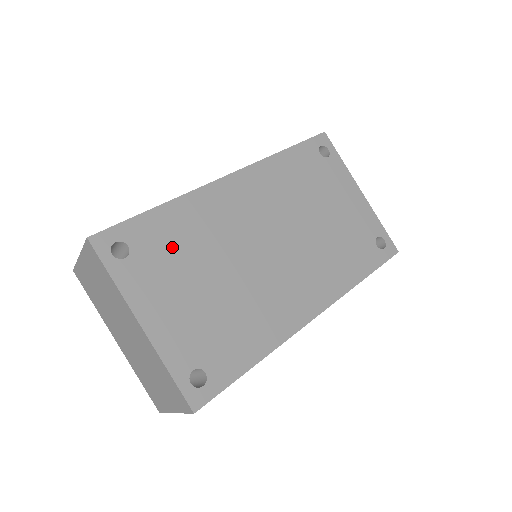
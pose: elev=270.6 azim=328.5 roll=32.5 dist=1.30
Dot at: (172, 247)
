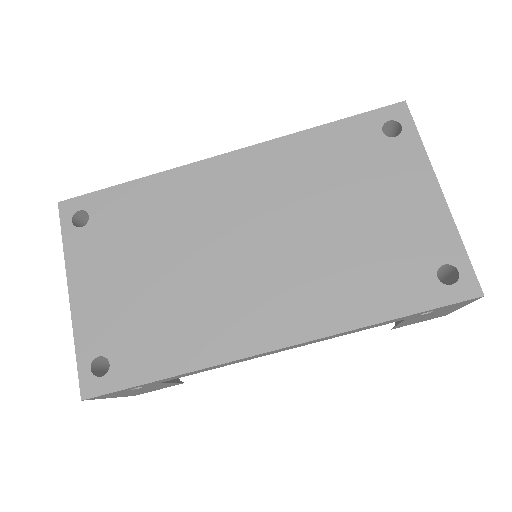
Dot at: (130, 224)
